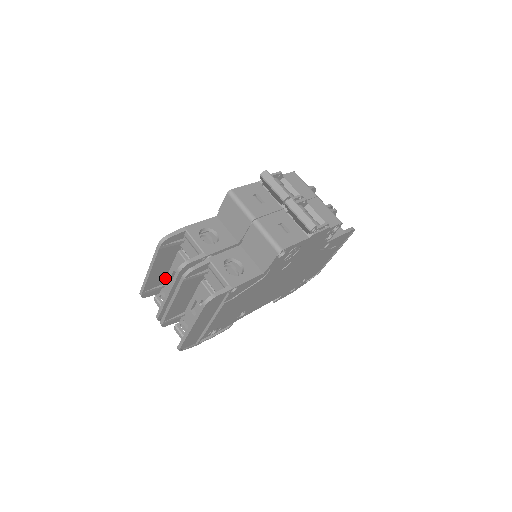
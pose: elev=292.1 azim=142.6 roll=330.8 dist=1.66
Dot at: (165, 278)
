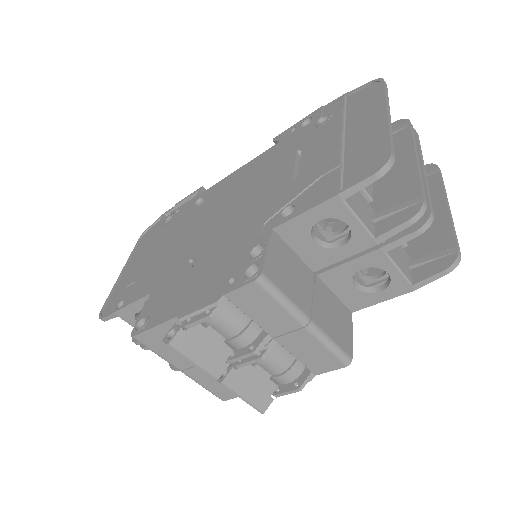
Dot at: occluded
